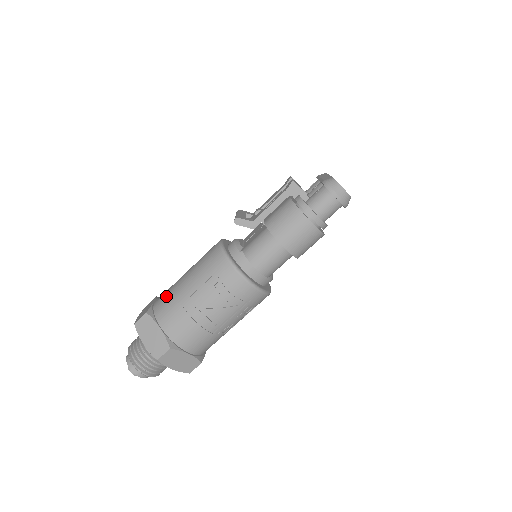
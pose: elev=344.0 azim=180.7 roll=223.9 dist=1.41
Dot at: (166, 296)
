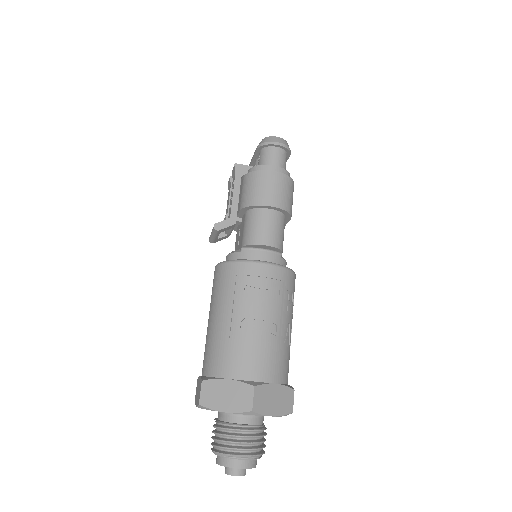
Dot at: (208, 352)
